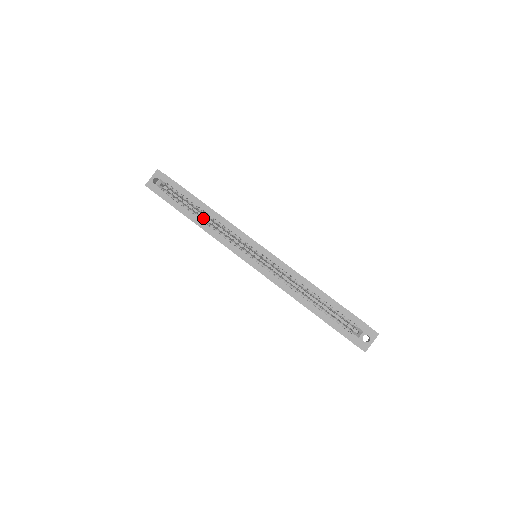
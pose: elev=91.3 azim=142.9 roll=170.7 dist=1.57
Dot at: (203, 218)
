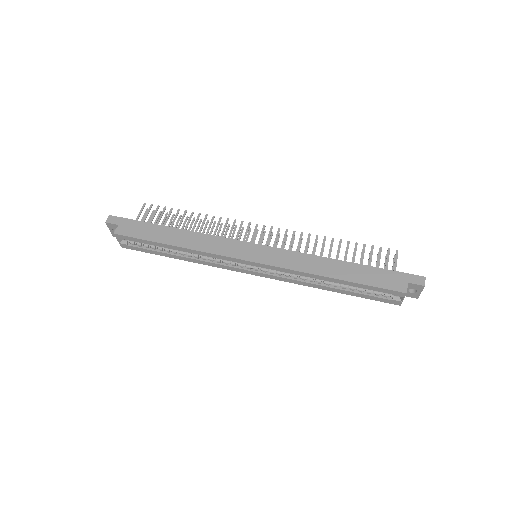
Dot at: (183, 253)
